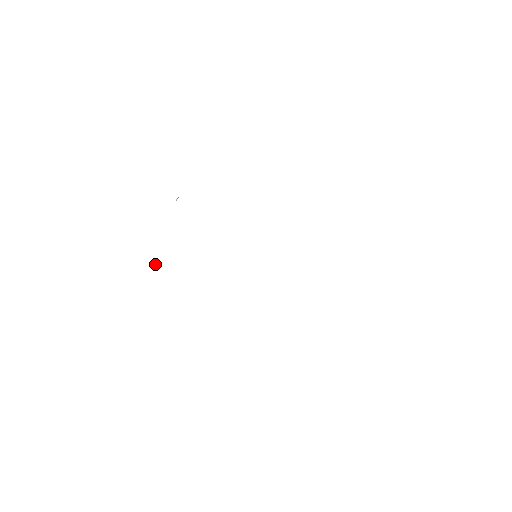
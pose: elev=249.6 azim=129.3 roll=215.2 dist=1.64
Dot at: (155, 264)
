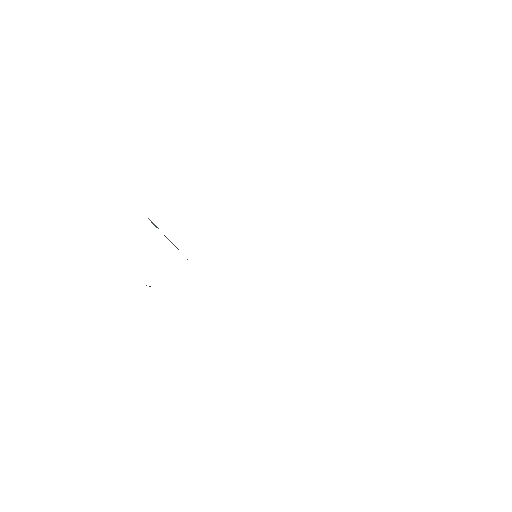
Dot at: occluded
